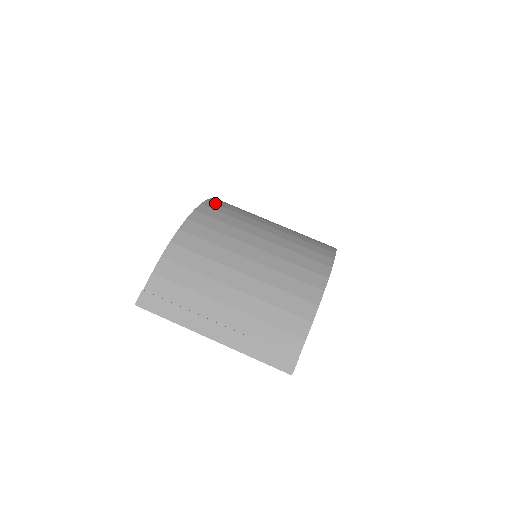
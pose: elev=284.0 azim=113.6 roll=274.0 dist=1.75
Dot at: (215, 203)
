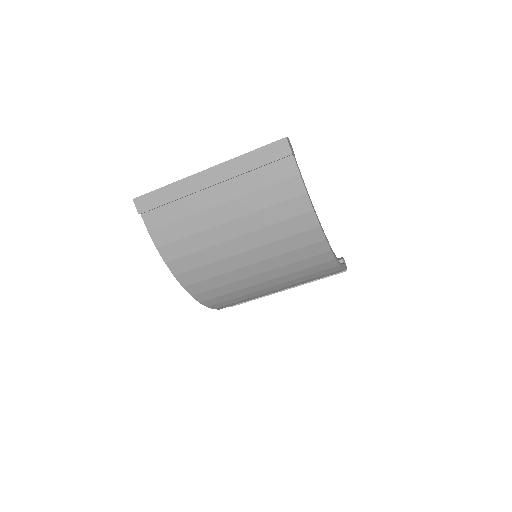
Dot at: (182, 273)
